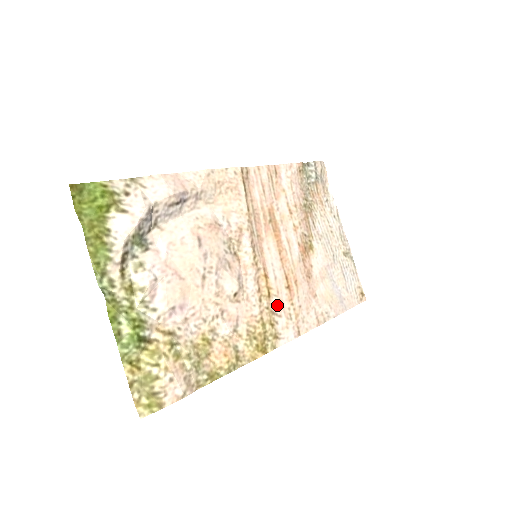
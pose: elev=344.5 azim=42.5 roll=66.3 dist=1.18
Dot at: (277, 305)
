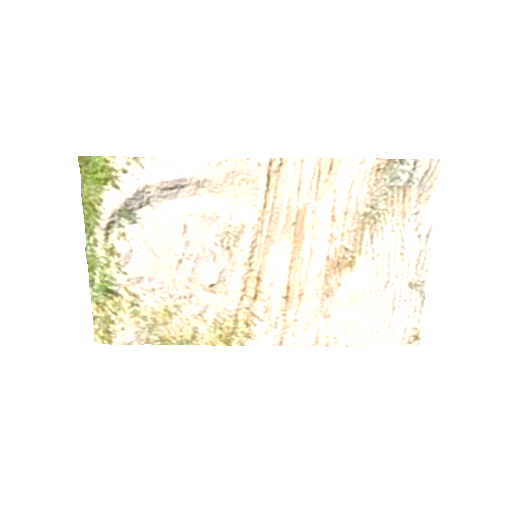
Dot at: (262, 309)
